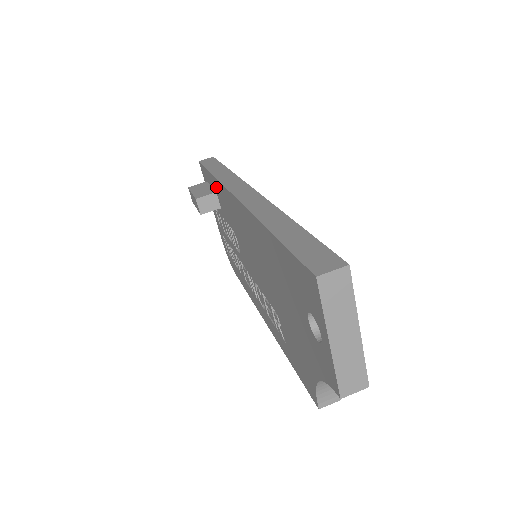
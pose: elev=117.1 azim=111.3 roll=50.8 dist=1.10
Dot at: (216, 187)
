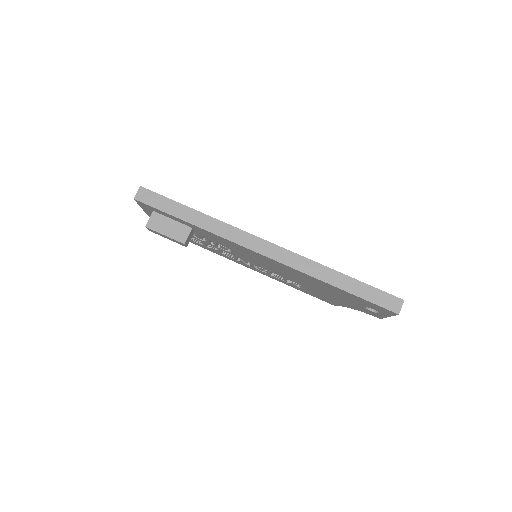
Dot at: (198, 229)
